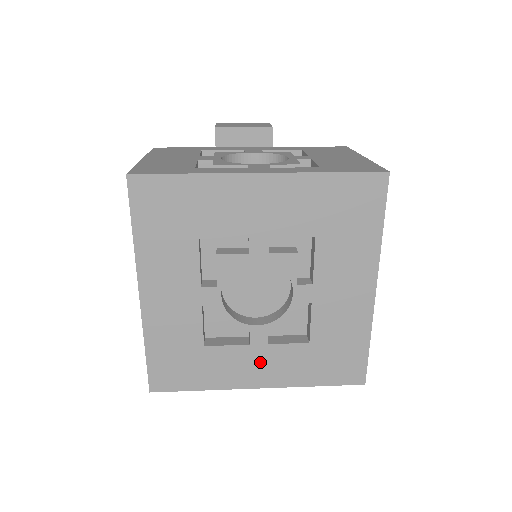
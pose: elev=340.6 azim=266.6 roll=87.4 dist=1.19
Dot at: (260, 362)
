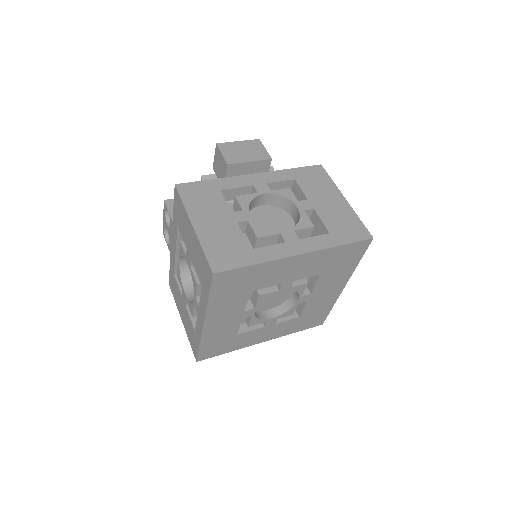
Dot at: (268, 332)
